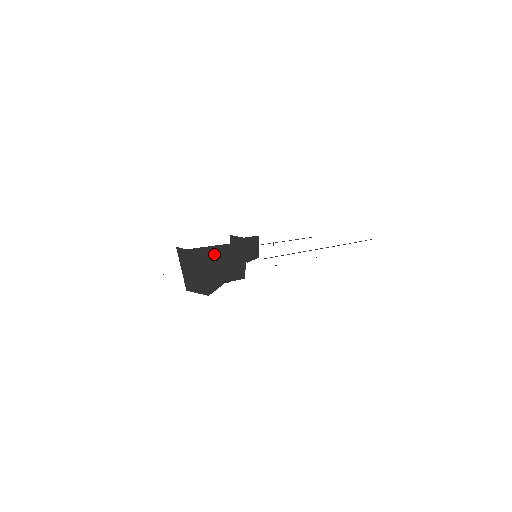
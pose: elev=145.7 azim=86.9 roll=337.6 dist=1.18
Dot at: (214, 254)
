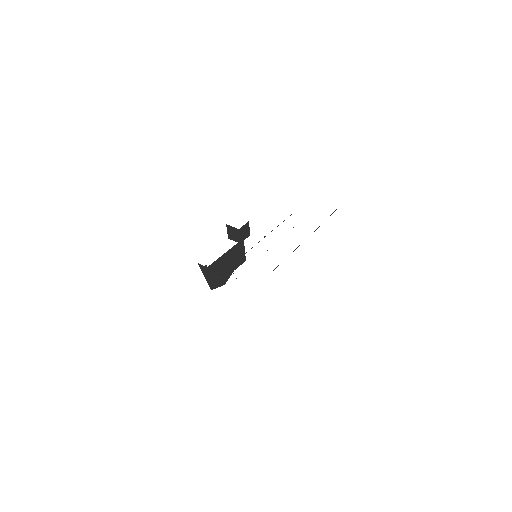
Dot at: (225, 259)
